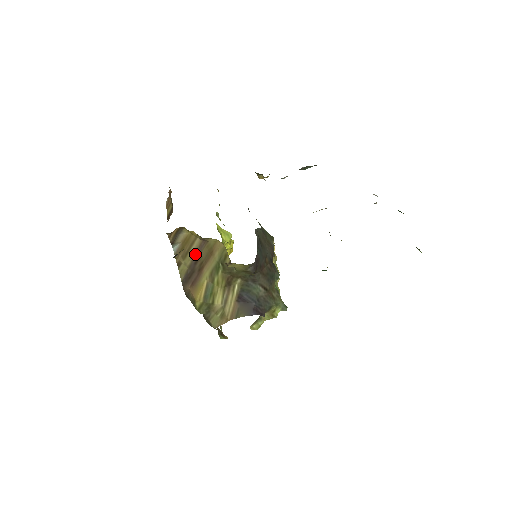
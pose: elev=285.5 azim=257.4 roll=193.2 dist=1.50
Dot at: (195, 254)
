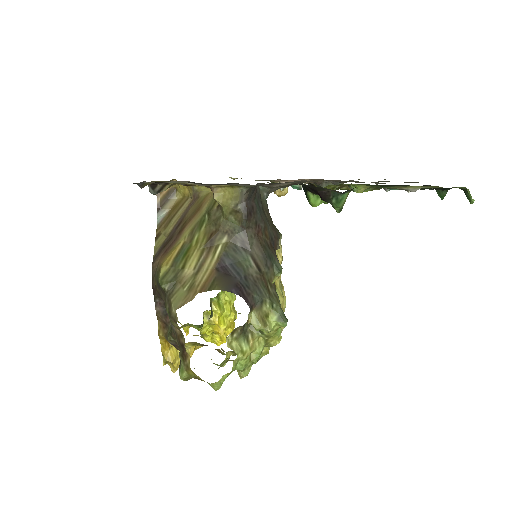
Dot at: (180, 217)
